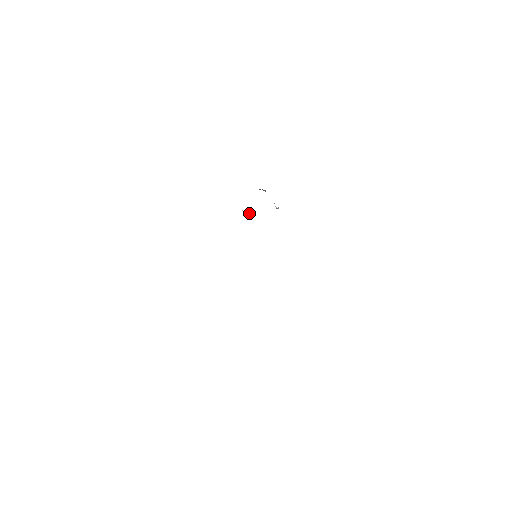
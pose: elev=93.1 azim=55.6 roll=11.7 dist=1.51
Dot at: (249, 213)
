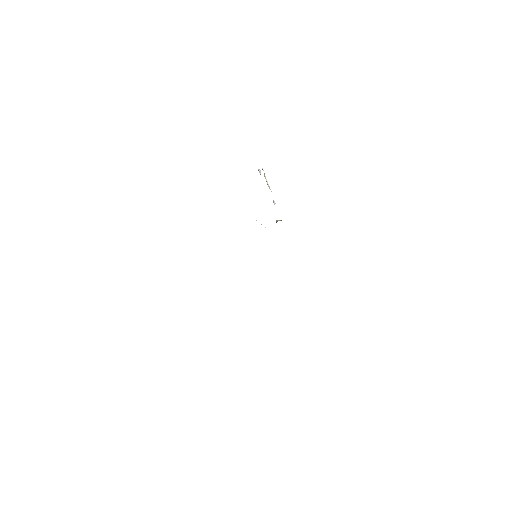
Dot at: occluded
